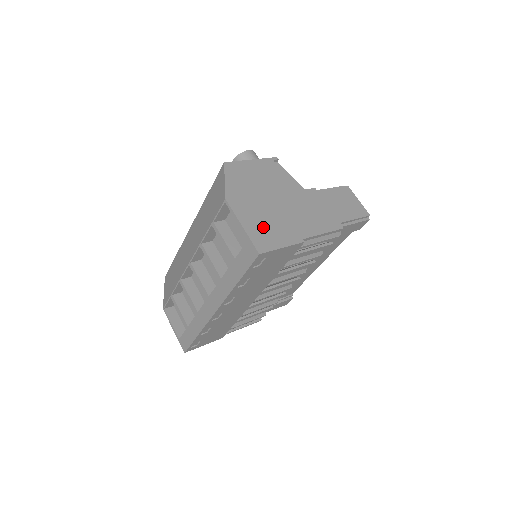
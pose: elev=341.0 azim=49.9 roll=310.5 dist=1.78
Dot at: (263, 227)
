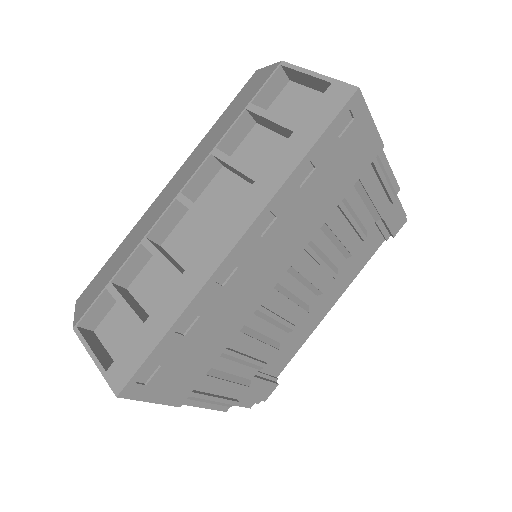
Dot at: occluded
